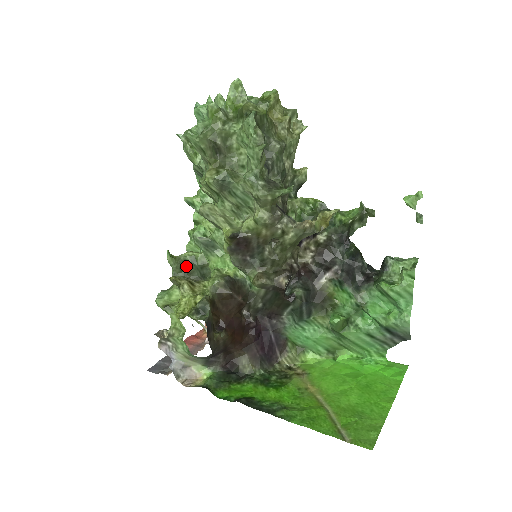
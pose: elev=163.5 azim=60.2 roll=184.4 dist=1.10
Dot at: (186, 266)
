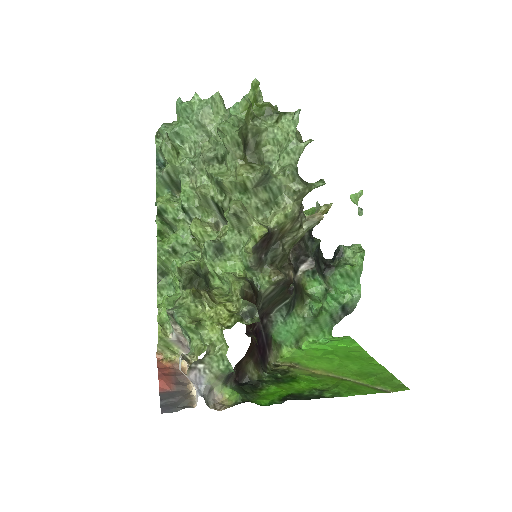
Dot at: (195, 276)
